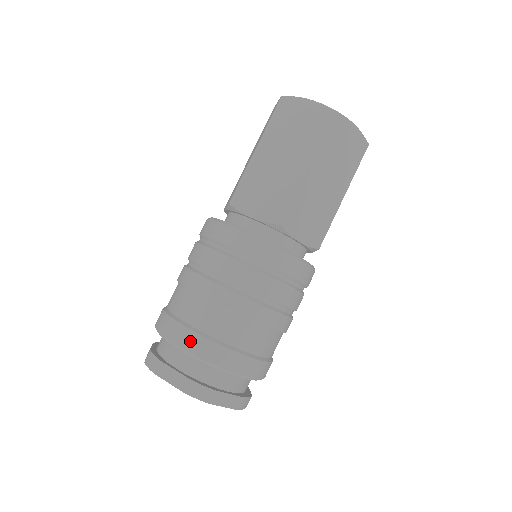
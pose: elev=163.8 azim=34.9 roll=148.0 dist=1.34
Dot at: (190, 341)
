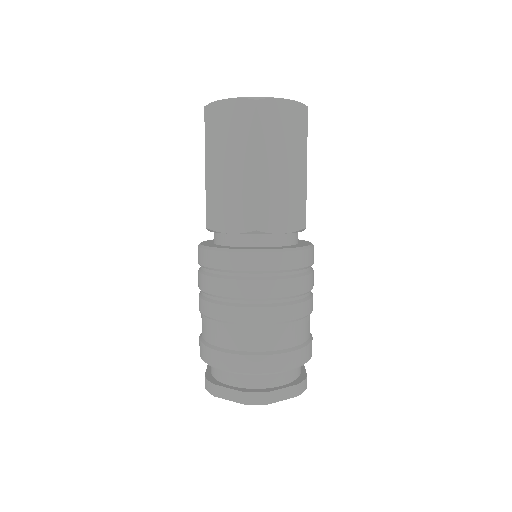
Dot at: (290, 361)
